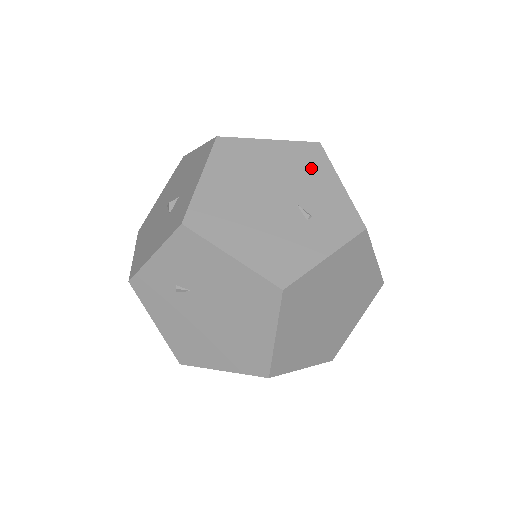
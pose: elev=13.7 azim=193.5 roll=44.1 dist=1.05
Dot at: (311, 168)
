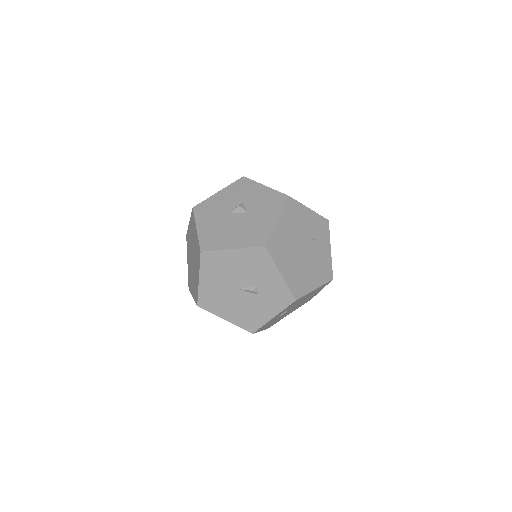
Dot at: (298, 215)
